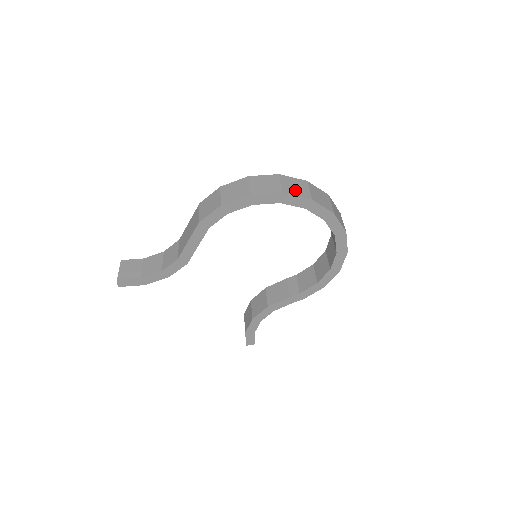
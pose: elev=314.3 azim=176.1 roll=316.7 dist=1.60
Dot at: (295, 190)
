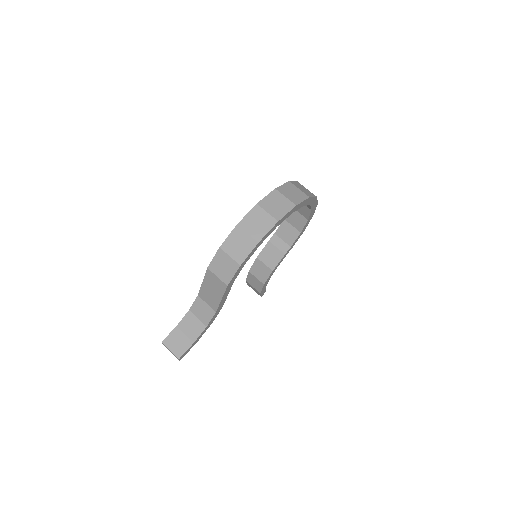
Dot at: (280, 209)
